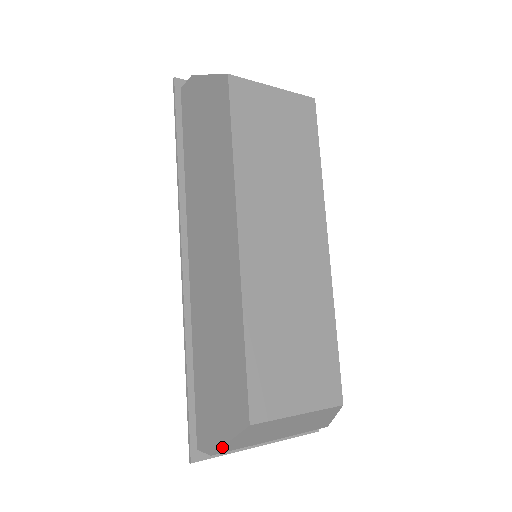
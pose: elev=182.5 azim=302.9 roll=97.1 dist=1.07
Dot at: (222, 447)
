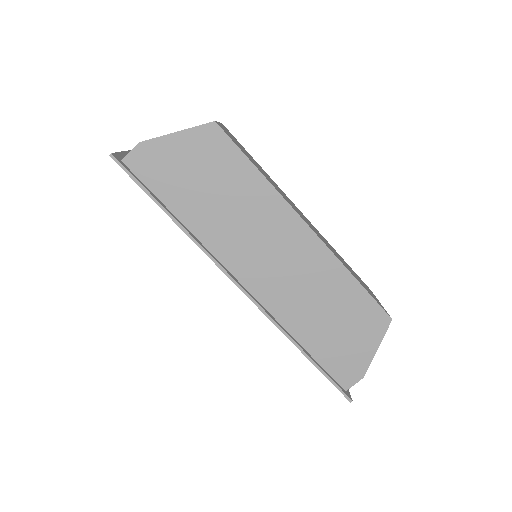
Dot at: (371, 360)
